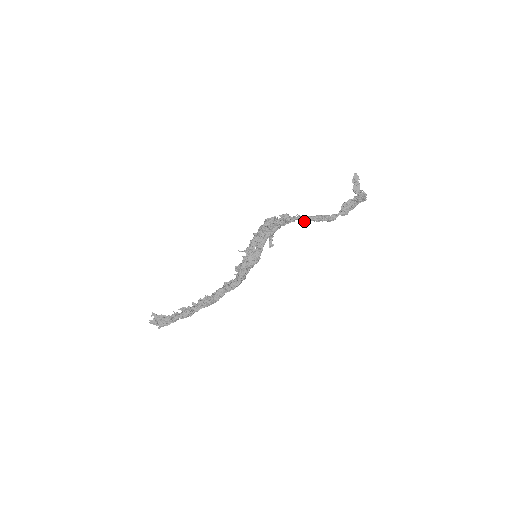
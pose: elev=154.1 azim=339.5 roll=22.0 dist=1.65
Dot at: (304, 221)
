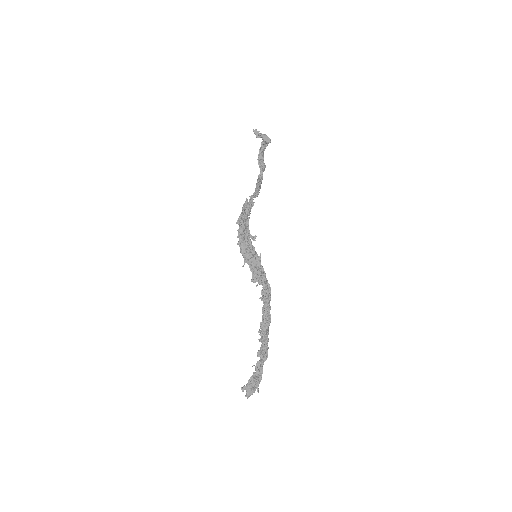
Dot at: (257, 196)
